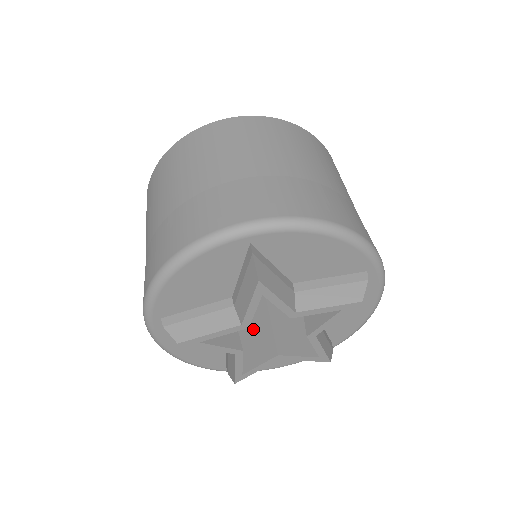
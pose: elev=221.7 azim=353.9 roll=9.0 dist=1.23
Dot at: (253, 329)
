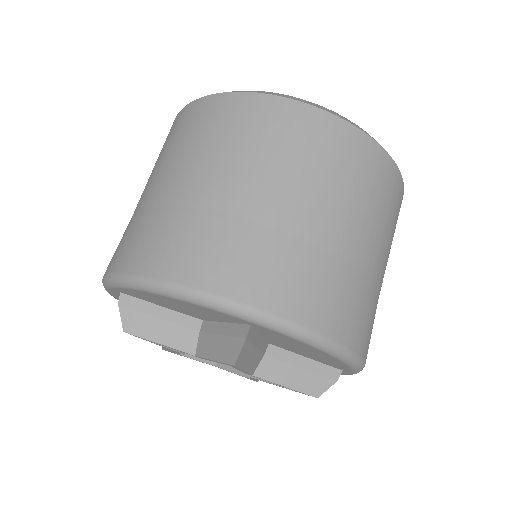
Dot at: occluded
